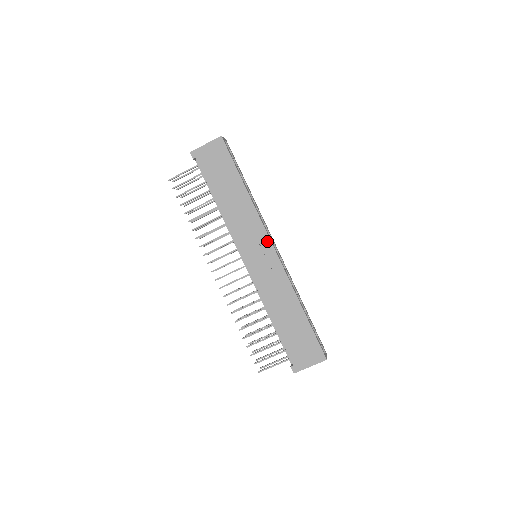
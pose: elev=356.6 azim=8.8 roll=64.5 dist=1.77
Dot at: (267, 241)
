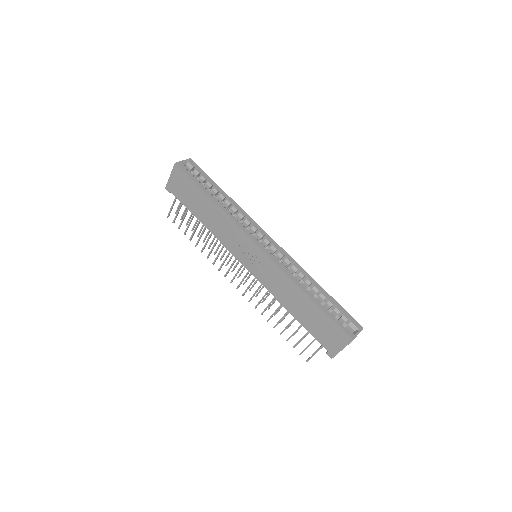
Dot at: (251, 242)
